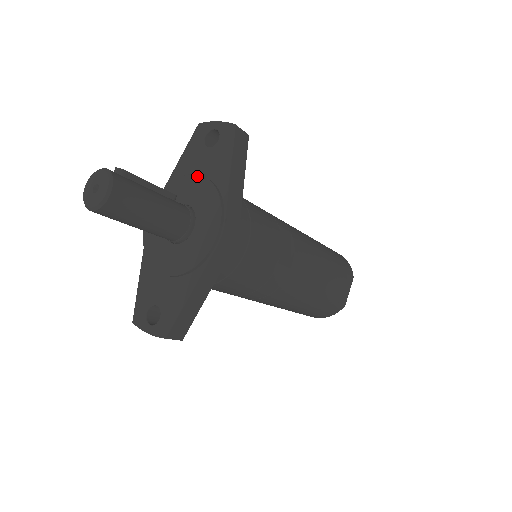
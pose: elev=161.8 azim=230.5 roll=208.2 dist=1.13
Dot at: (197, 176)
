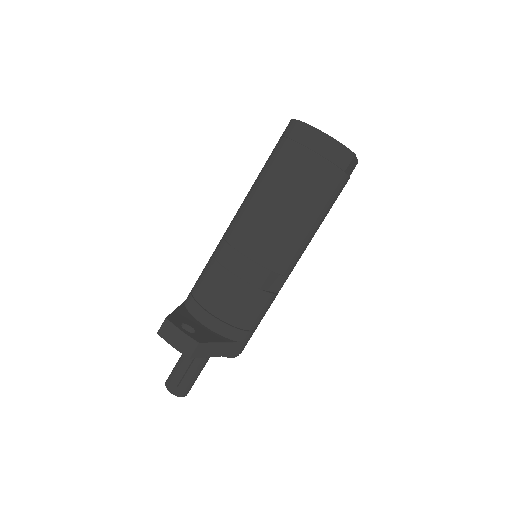
Dot at: occluded
